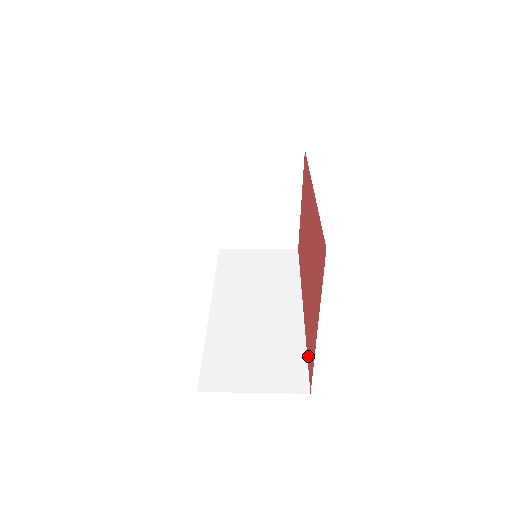
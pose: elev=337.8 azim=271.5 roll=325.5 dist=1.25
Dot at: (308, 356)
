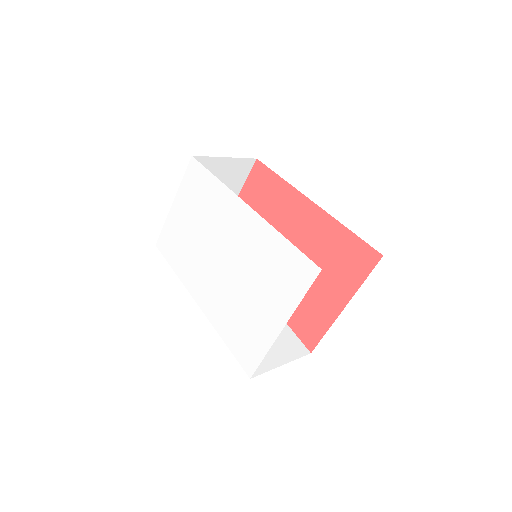
Dot at: (297, 327)
